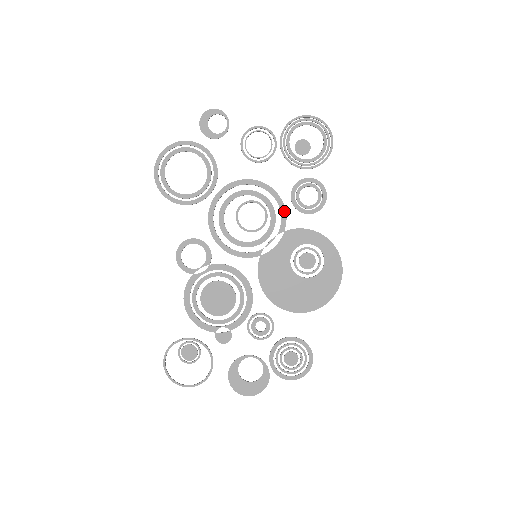
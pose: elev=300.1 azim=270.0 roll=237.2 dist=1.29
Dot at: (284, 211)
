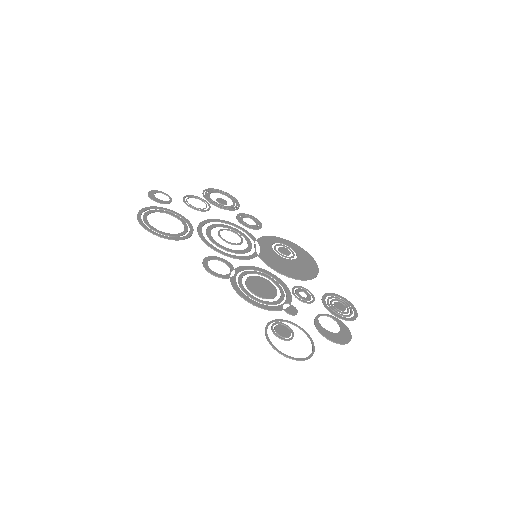
Dot at: (245, 230)
